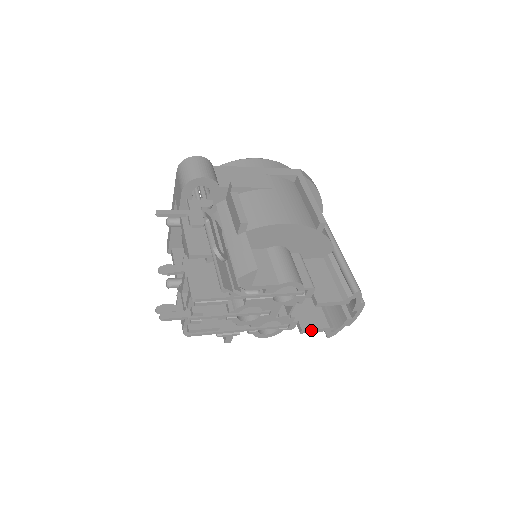
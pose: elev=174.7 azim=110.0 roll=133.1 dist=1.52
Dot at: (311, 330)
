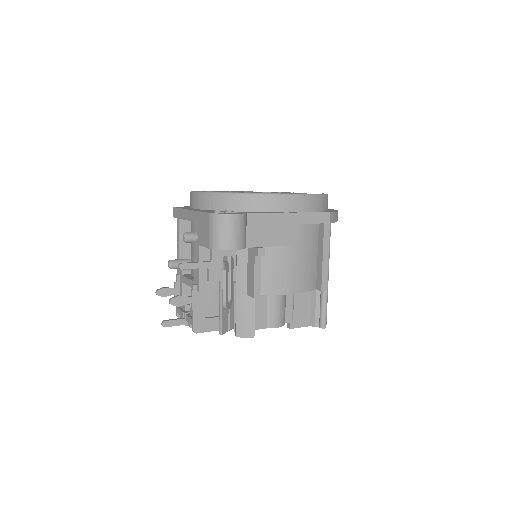
Dot at: occluded
